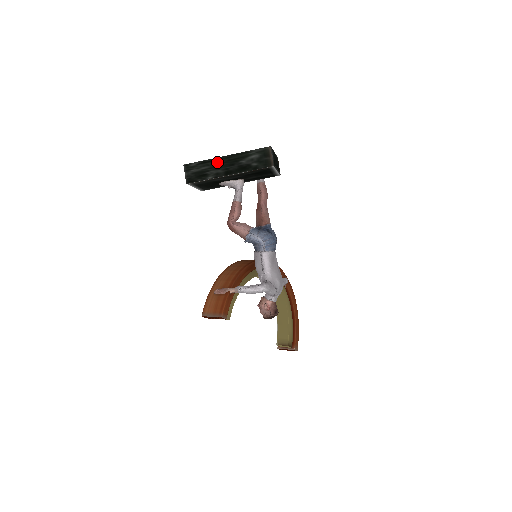
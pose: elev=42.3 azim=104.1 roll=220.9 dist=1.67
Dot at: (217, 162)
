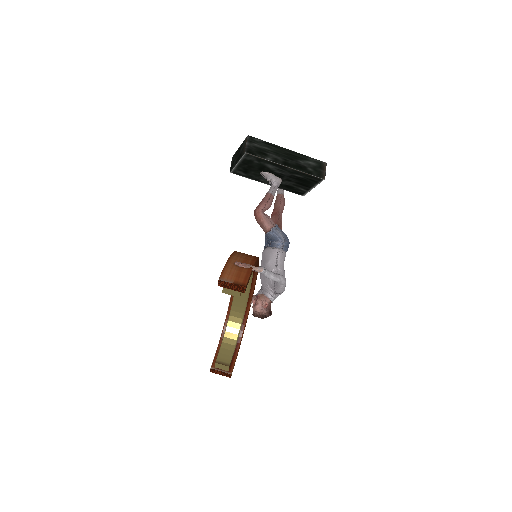
Dot at: (279, 150)
